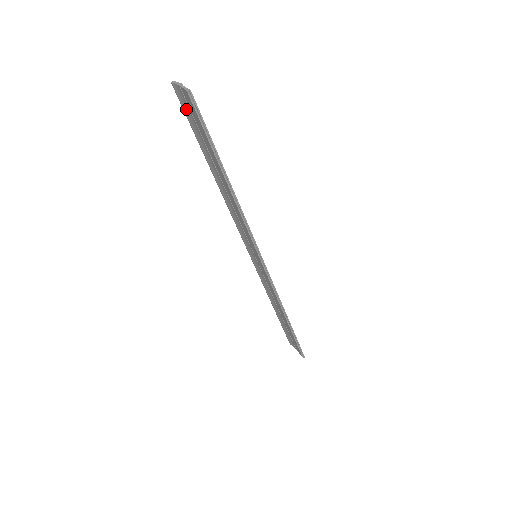
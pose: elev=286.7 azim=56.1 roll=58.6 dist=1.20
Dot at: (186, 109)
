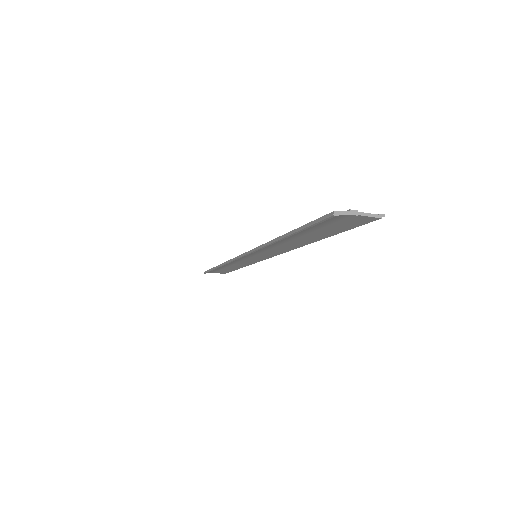
Dot at: (326, 223)
